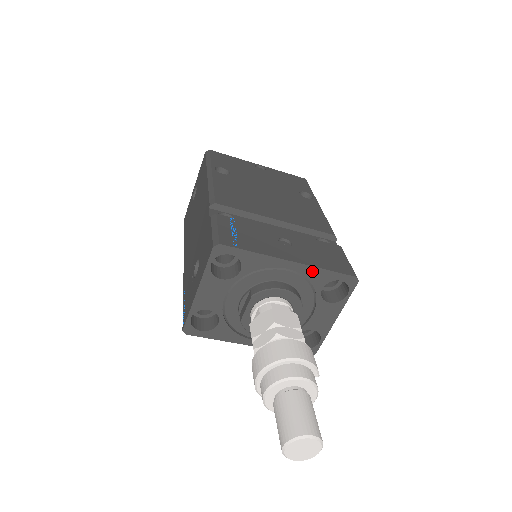
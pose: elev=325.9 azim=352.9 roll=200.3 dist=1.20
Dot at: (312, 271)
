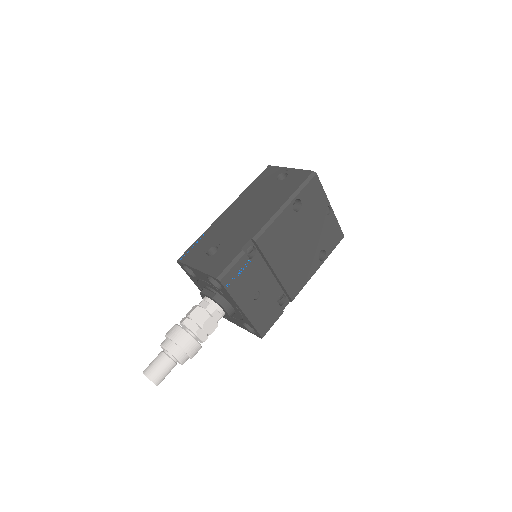
Dot at: (247, 320)
